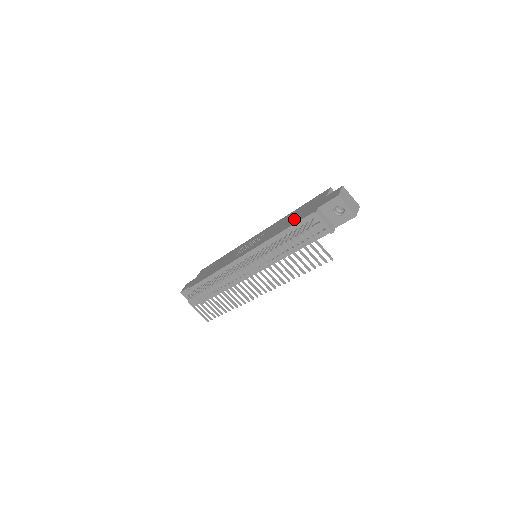
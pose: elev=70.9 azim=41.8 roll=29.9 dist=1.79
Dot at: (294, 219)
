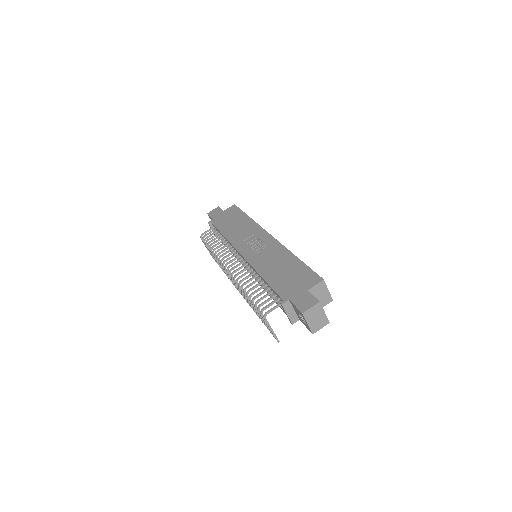
Dot at: (279, 277)
